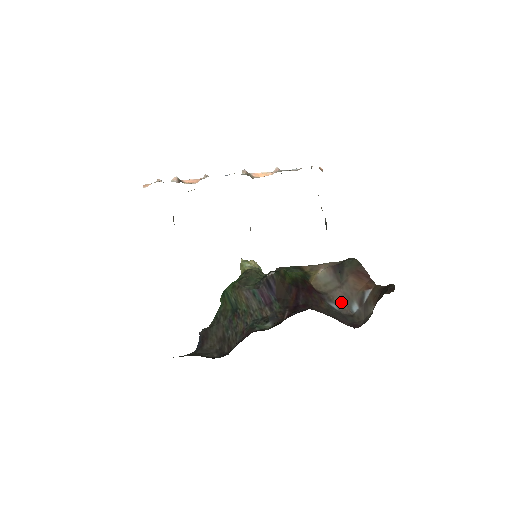
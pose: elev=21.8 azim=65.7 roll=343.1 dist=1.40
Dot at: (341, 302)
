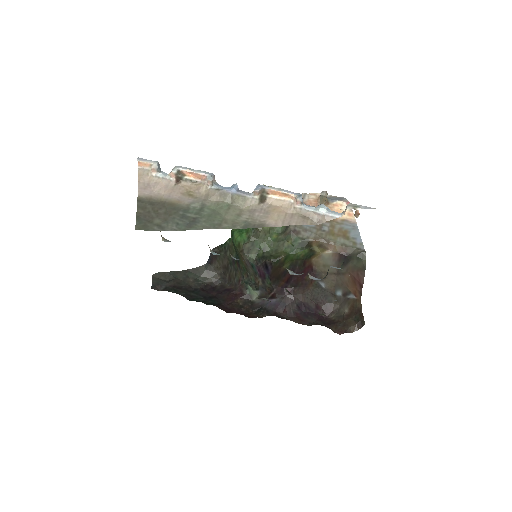
Dot at: (330, 284)
